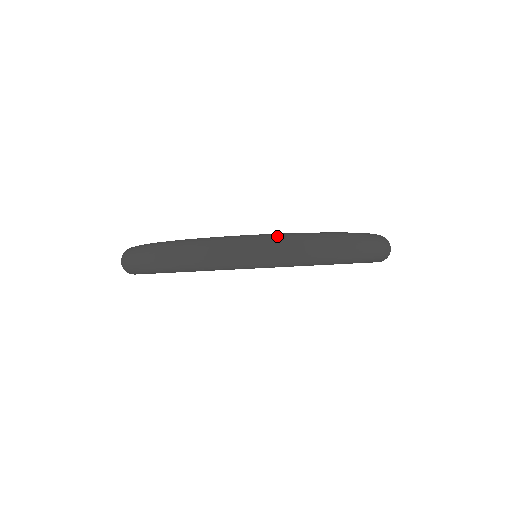
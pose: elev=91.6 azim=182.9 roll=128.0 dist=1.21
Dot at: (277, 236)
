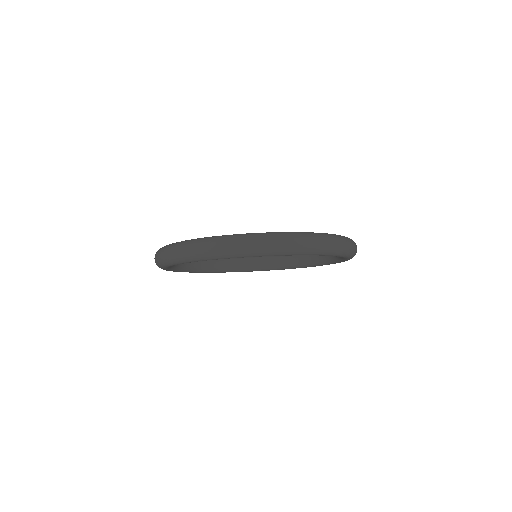
Dot at: (347, 237)
